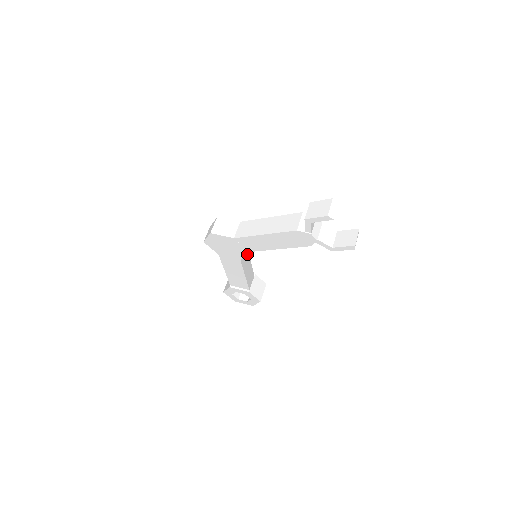
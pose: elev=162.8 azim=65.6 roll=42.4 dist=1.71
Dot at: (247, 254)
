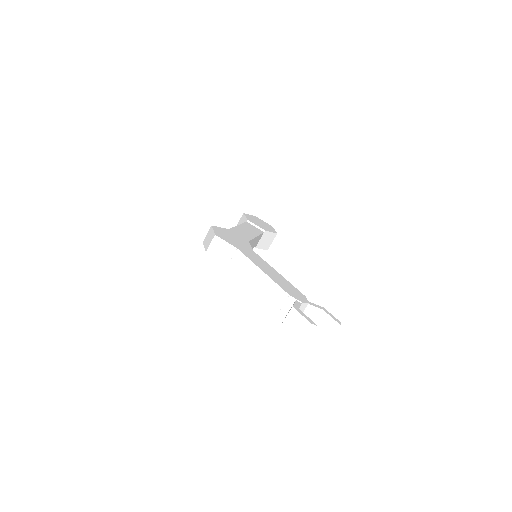
Dot at: (251, 241)
